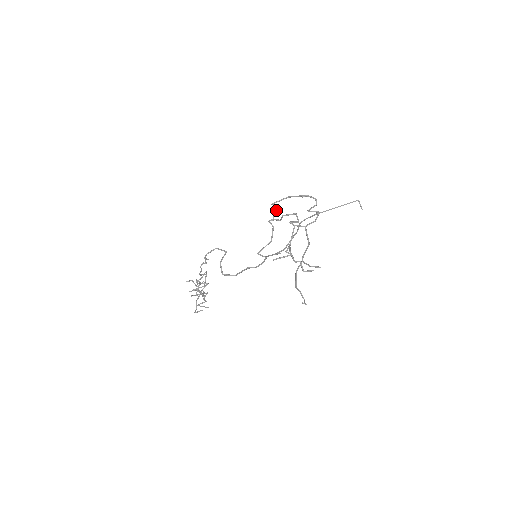
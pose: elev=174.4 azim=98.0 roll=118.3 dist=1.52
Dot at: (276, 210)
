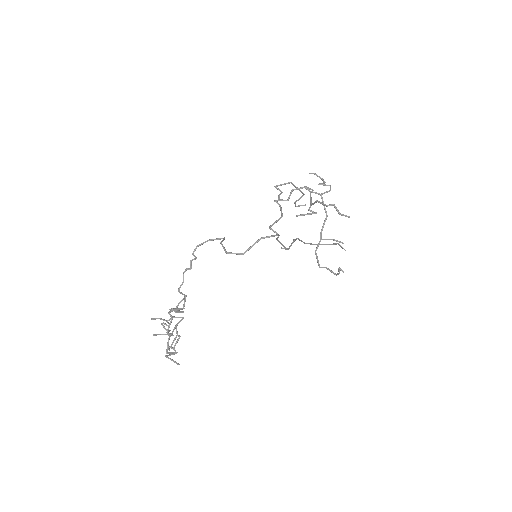
Dot at: (280, 193)
